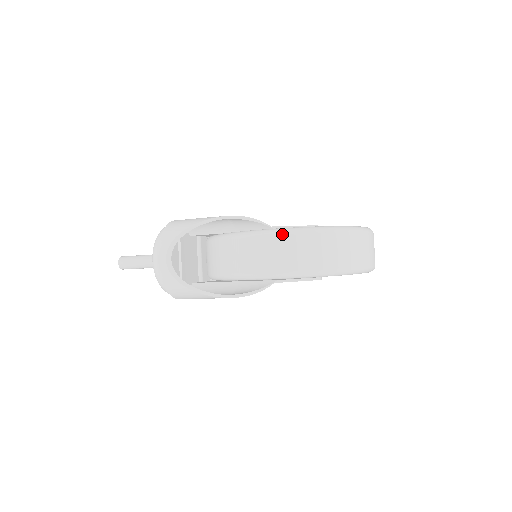
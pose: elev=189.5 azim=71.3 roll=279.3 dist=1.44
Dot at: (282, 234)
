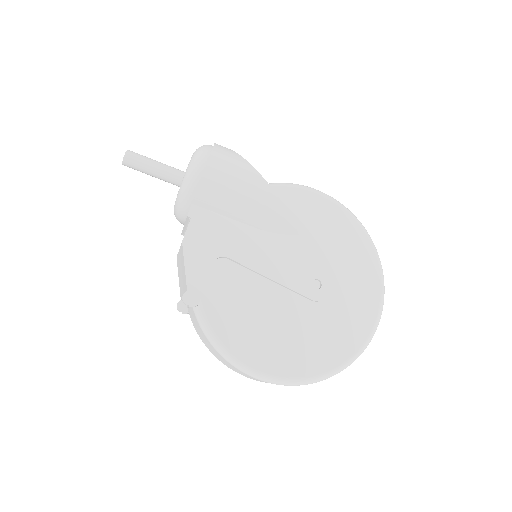
Dot at: occluded
